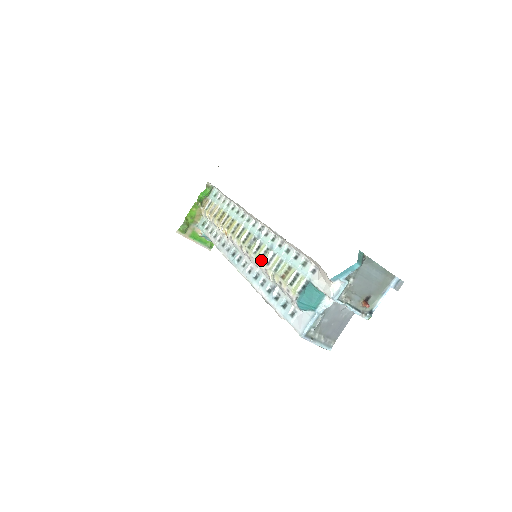
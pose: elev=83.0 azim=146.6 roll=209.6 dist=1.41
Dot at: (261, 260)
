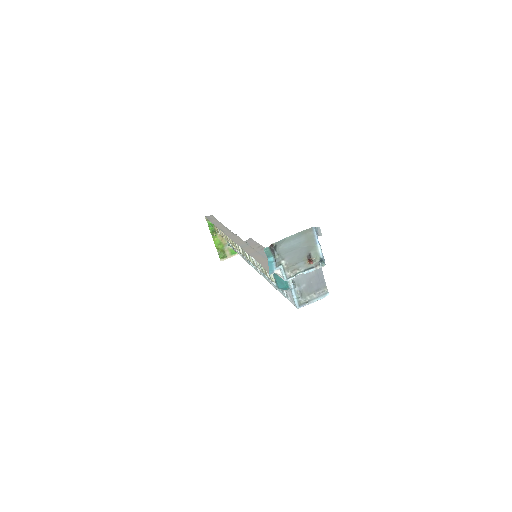
Dot at: (254, 264)
